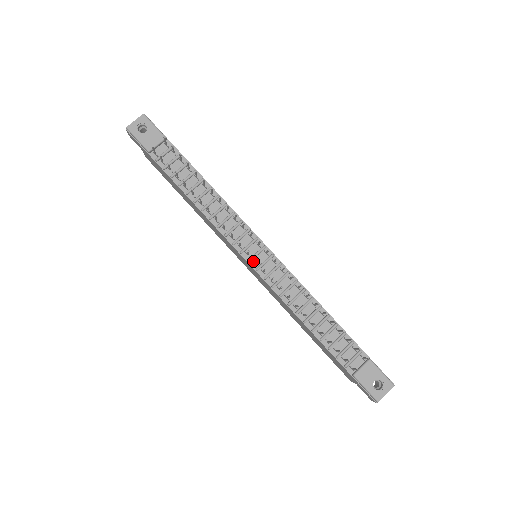
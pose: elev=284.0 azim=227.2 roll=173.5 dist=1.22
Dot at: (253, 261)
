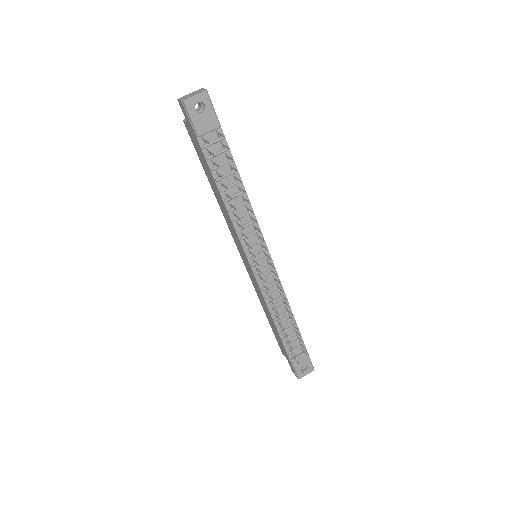
Dot at: (255, 266)
